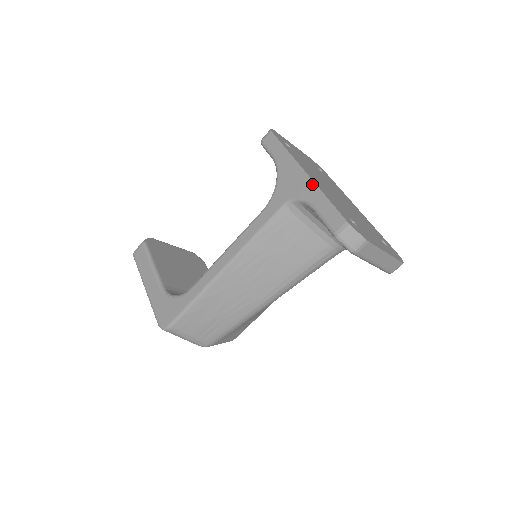
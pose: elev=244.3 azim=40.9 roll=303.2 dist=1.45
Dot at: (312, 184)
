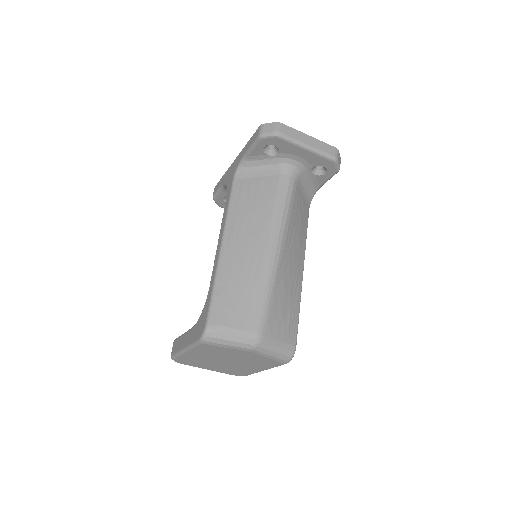
Dot at: (239, 154)
